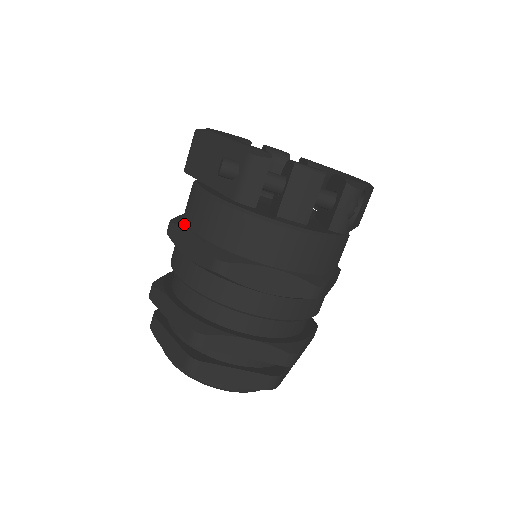
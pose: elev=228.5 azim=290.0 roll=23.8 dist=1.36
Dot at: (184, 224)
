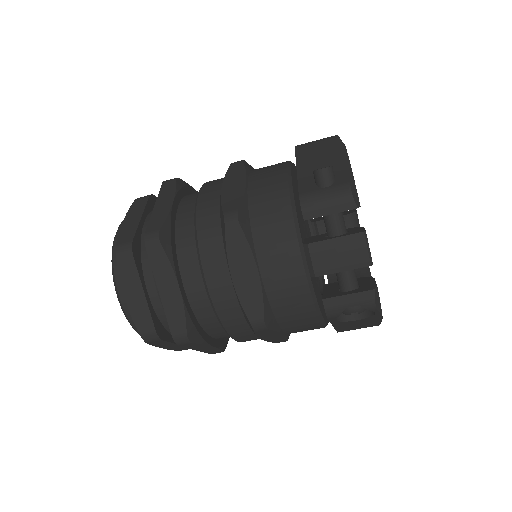
Dot at: (249, 172)
